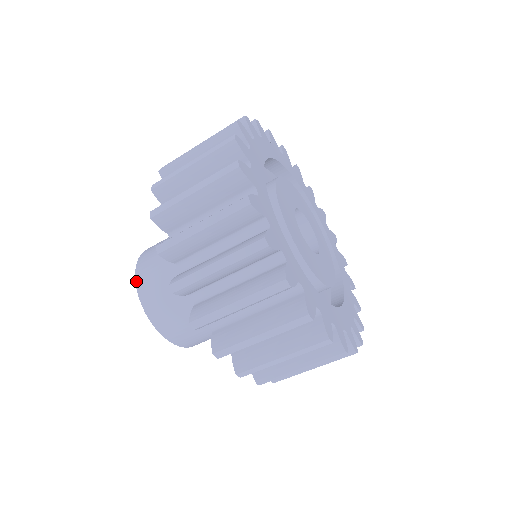
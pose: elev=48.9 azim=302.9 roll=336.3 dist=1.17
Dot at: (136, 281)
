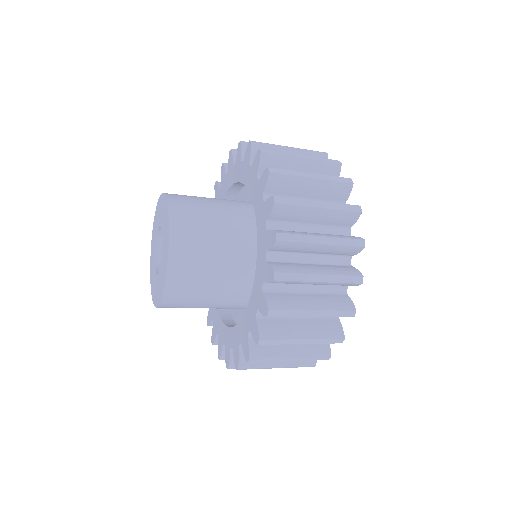
Dot at: (164, 293)
